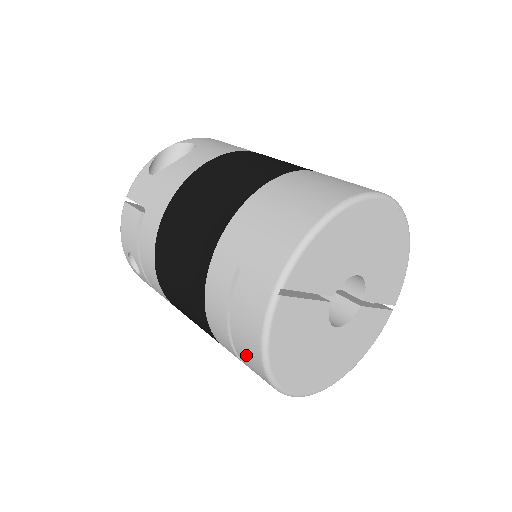
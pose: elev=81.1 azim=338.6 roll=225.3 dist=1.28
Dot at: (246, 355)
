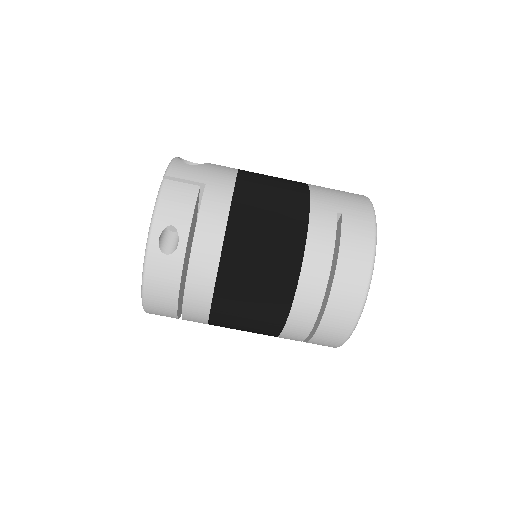
Dot at: (349, 278)
